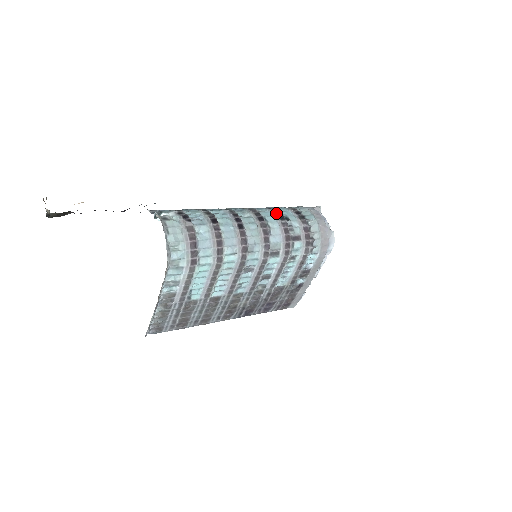
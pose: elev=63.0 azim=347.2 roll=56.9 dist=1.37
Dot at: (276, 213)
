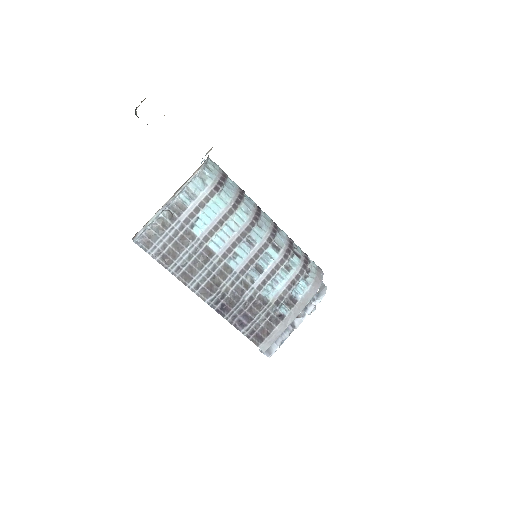
Dot at: occluded
